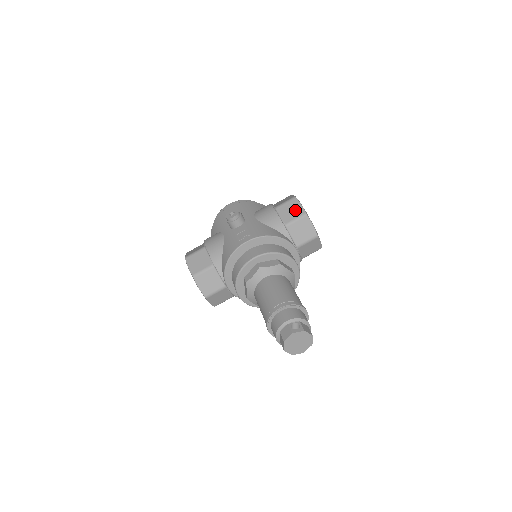
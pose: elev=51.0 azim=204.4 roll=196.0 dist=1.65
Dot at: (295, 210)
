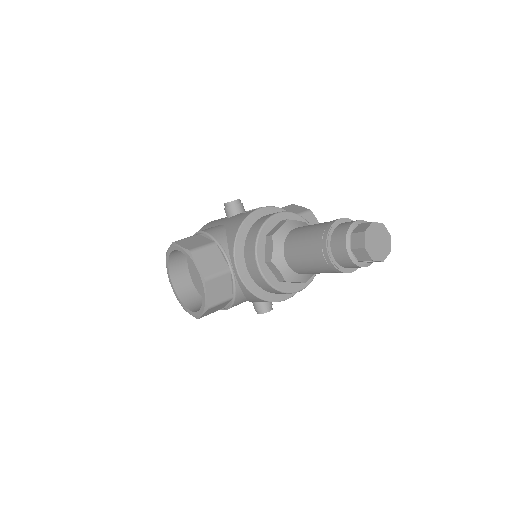
Dot at: (297, 209)
